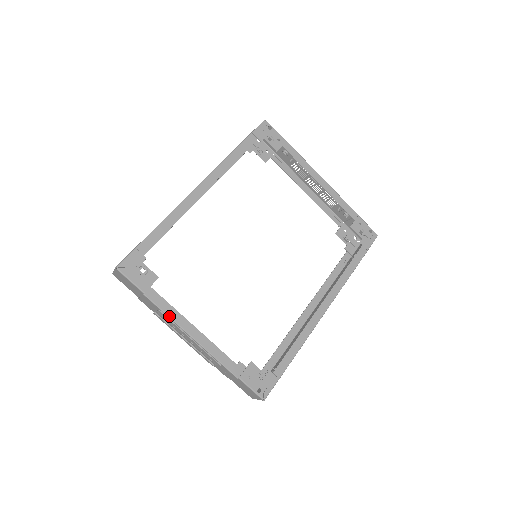
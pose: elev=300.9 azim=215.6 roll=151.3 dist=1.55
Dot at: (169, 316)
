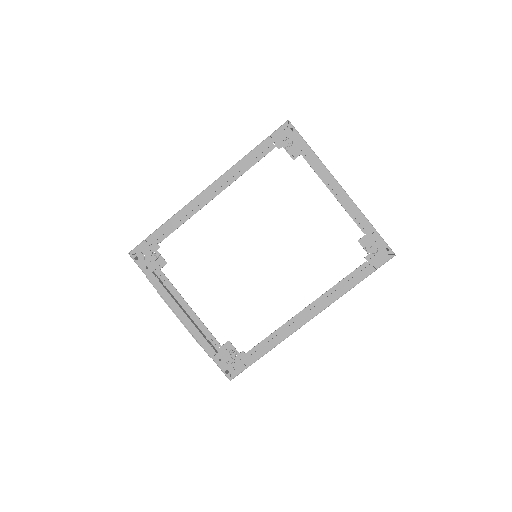
Dot at: (163, 298)
